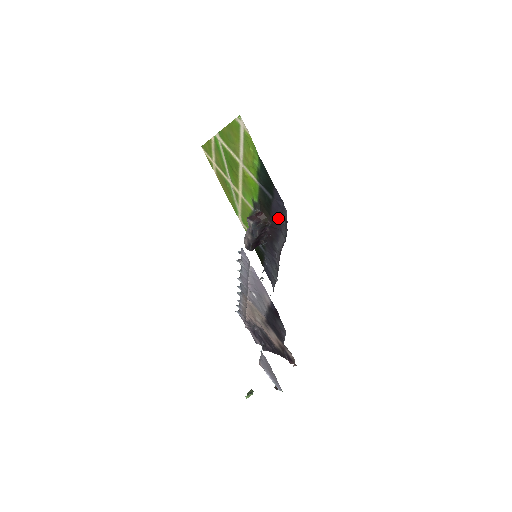
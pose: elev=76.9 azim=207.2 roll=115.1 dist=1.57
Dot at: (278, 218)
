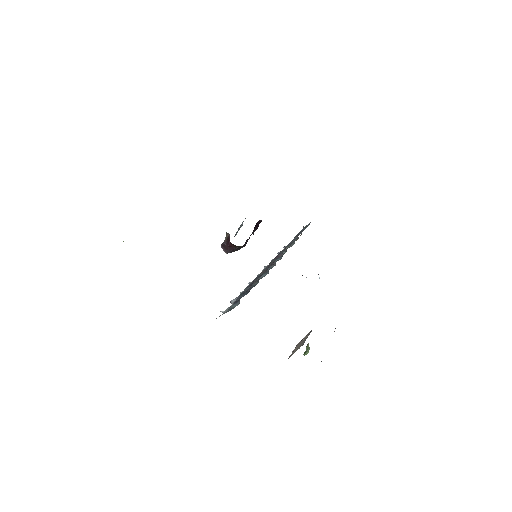
Dot at: occluded
